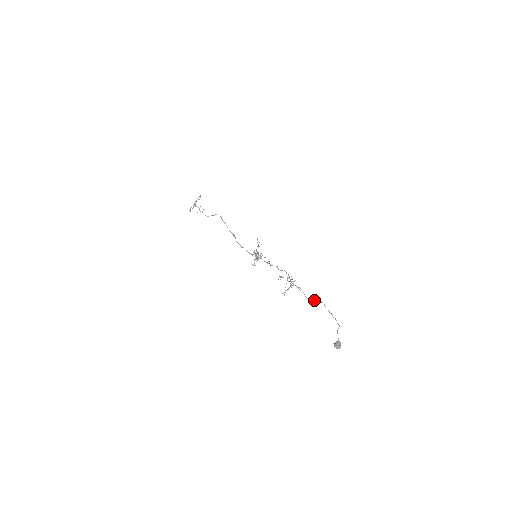
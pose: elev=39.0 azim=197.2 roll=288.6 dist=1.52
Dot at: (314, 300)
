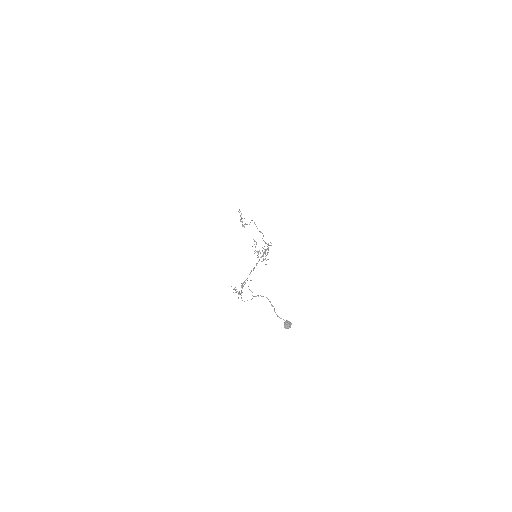
Dot at: (252, 298)
